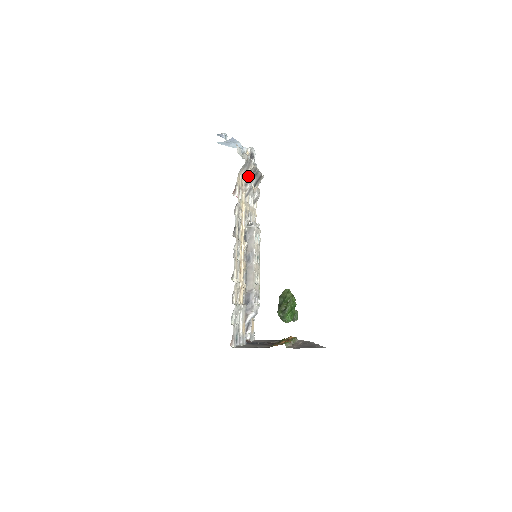
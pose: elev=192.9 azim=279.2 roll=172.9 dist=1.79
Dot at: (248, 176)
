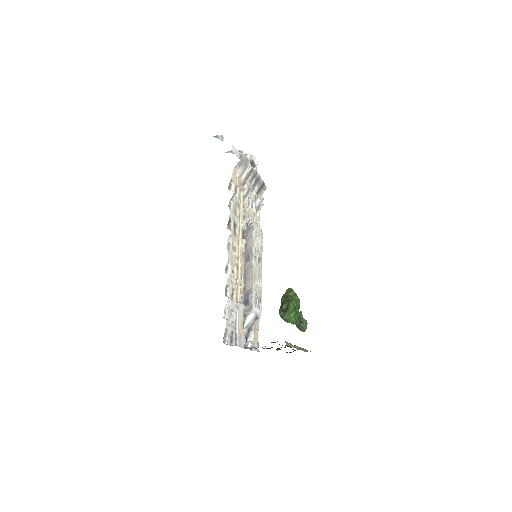
Dot at: (247, 179)
